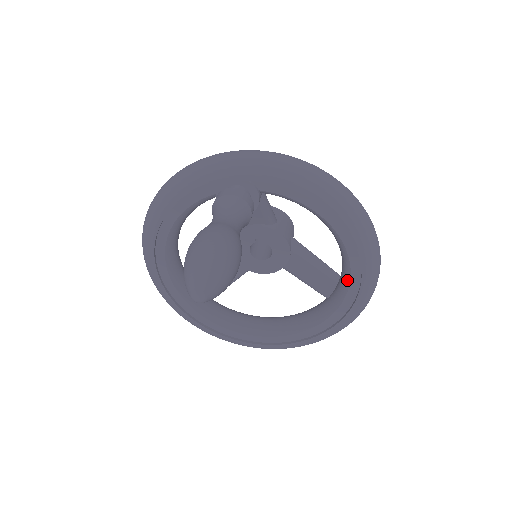
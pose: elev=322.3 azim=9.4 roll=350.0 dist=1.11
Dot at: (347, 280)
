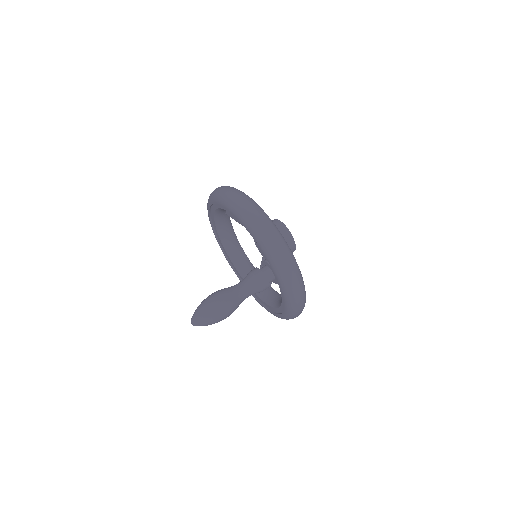
Dot at: (264, 300)
